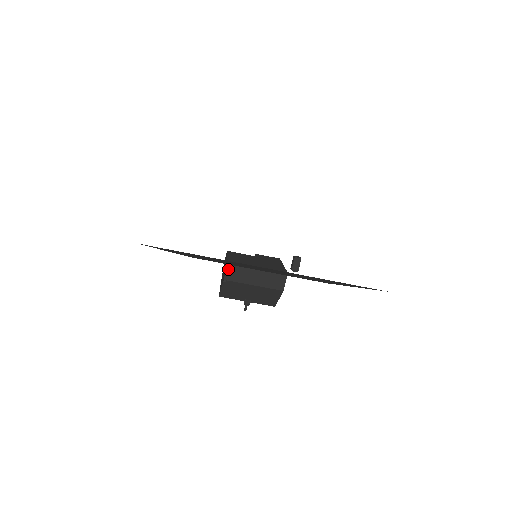
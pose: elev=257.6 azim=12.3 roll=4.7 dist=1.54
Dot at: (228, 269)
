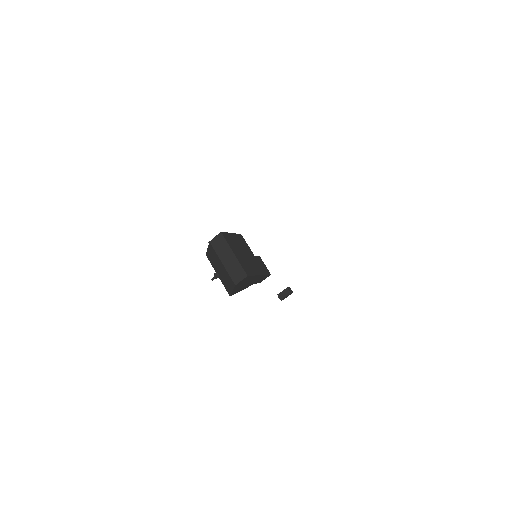
Dot at: (217, 237)
